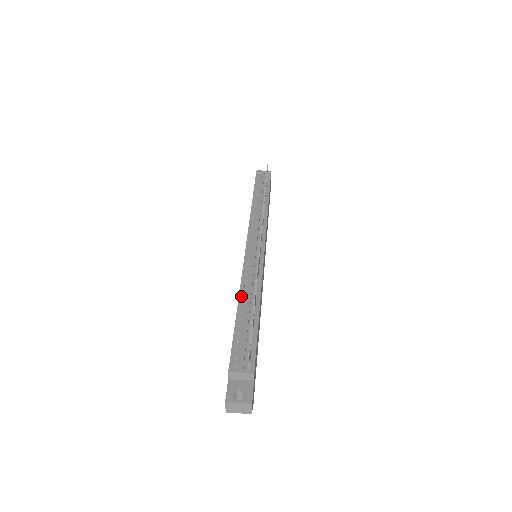
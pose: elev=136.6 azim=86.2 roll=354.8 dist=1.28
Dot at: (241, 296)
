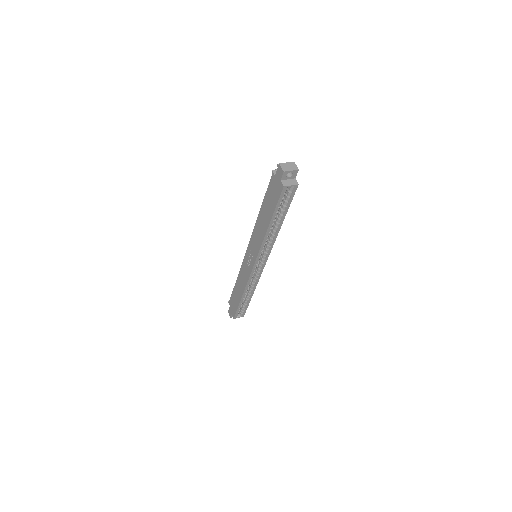
Dot at: occluded
